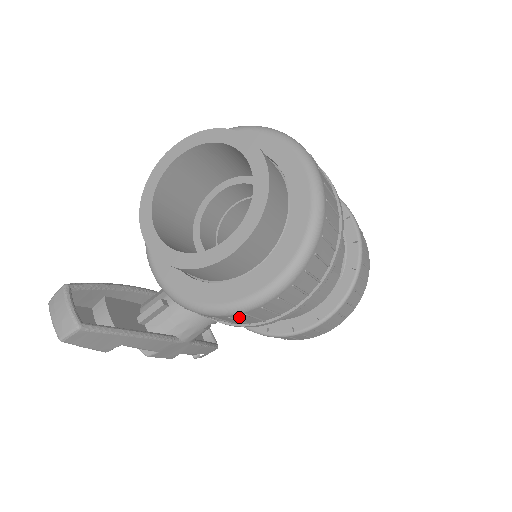
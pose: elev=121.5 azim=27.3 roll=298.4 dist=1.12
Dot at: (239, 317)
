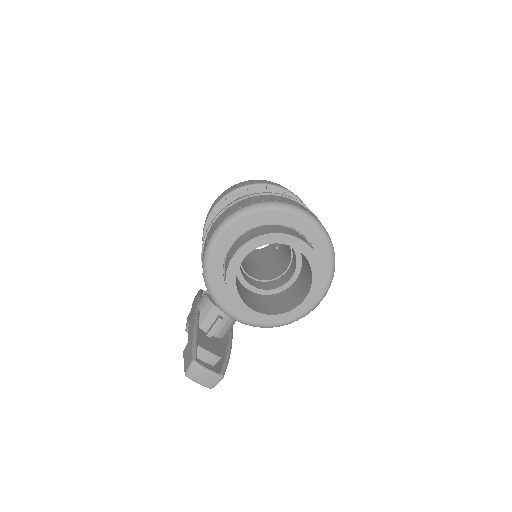
Dot at: occluded
